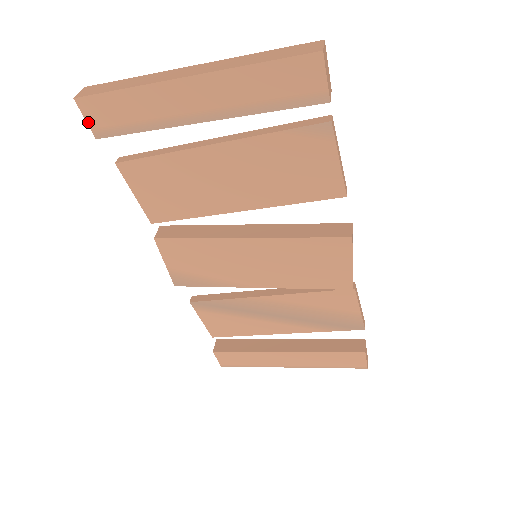
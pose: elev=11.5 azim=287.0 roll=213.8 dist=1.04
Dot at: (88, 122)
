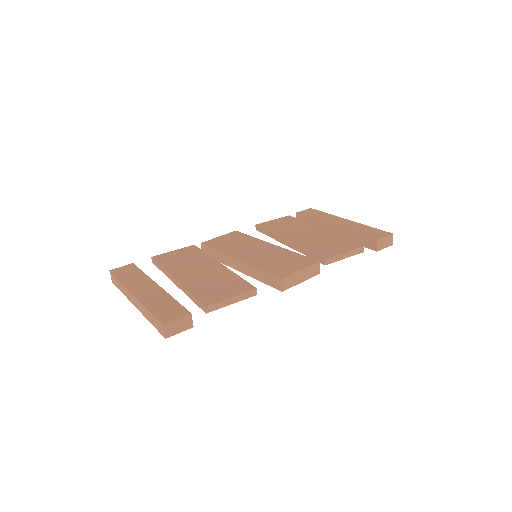
Dot at: occluded
